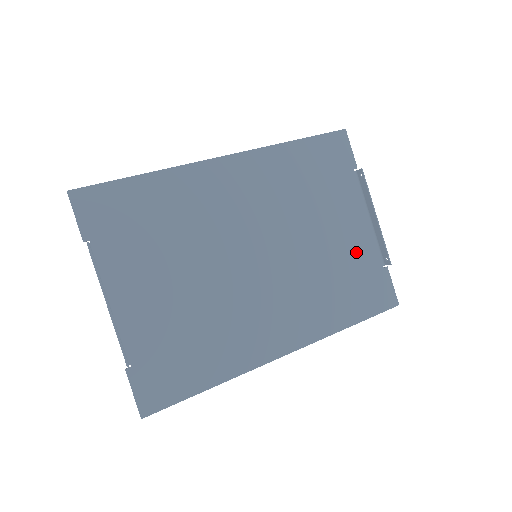
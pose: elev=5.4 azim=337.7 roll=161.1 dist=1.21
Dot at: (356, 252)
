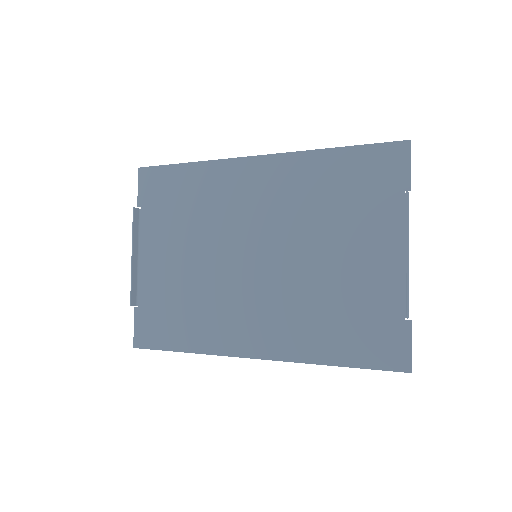
Dot at: (371, 288)
